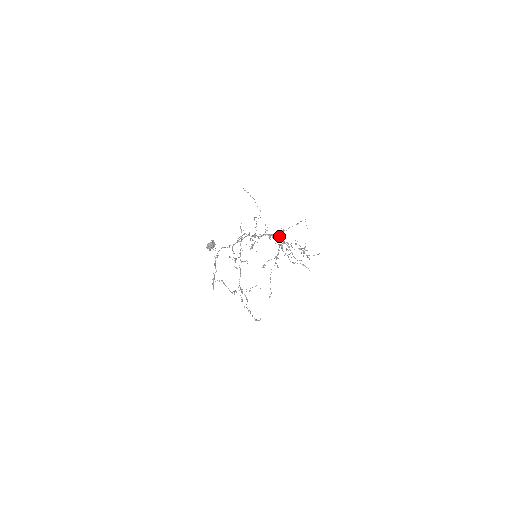
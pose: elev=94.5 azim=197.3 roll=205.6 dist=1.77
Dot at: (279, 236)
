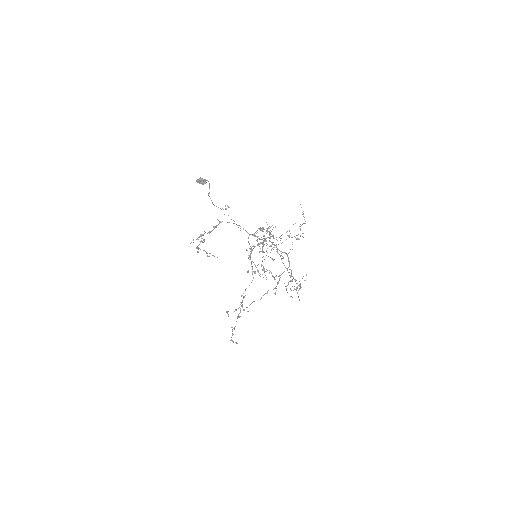
Dot at: (273, 236)
